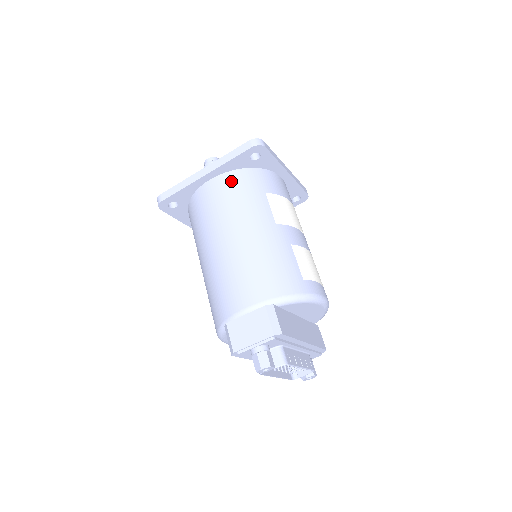
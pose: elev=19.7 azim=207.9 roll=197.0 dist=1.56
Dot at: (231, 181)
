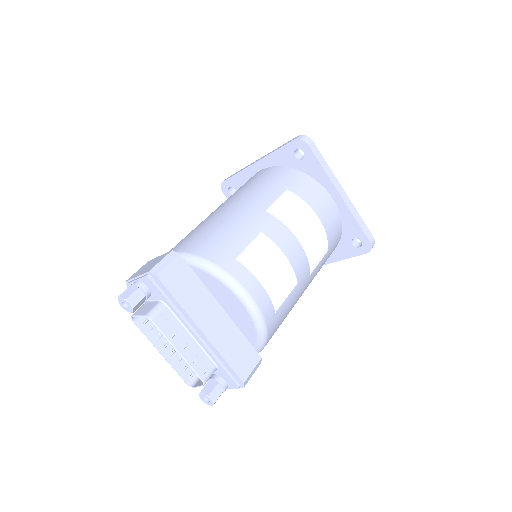
Dot at: (269, 172)
